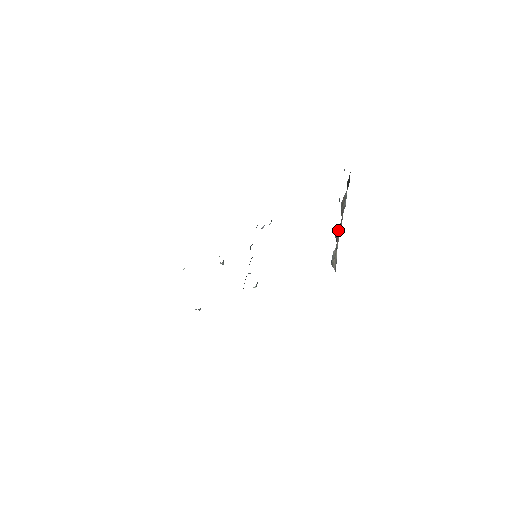
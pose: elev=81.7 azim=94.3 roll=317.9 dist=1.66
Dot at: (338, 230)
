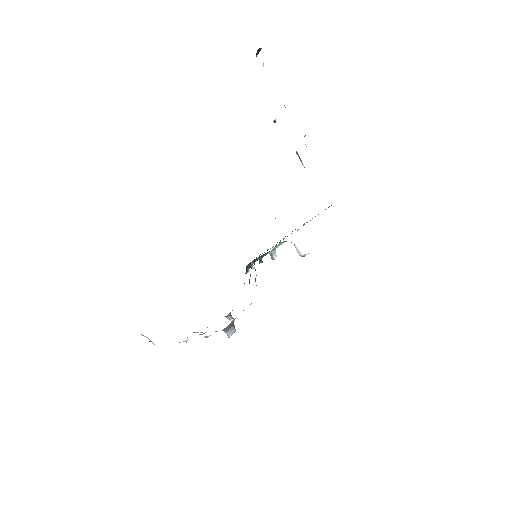
Dot at: occluded
